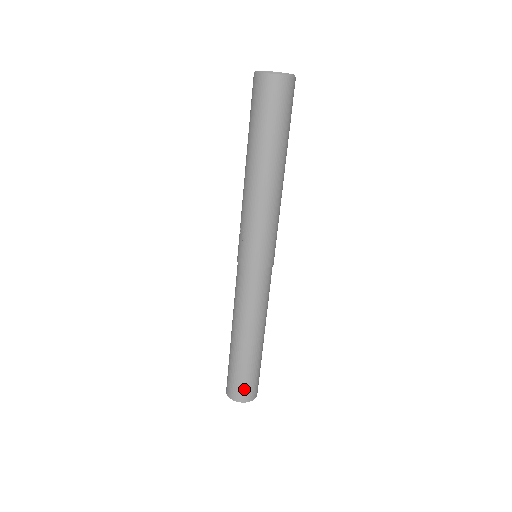
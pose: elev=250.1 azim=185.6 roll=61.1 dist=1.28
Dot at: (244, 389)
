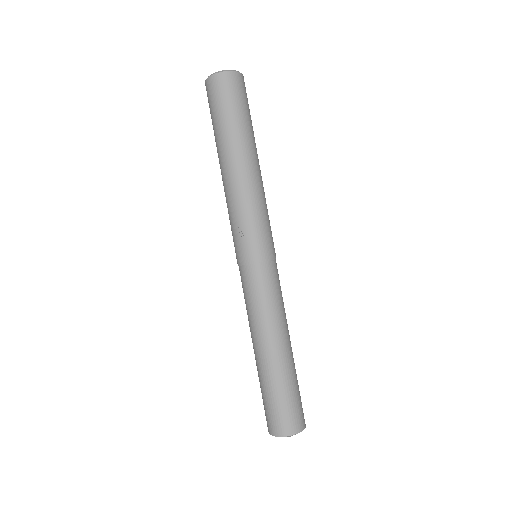
Dot at: (298, 412)
